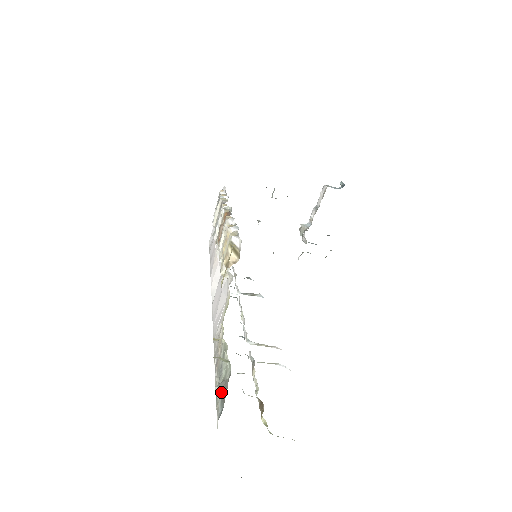
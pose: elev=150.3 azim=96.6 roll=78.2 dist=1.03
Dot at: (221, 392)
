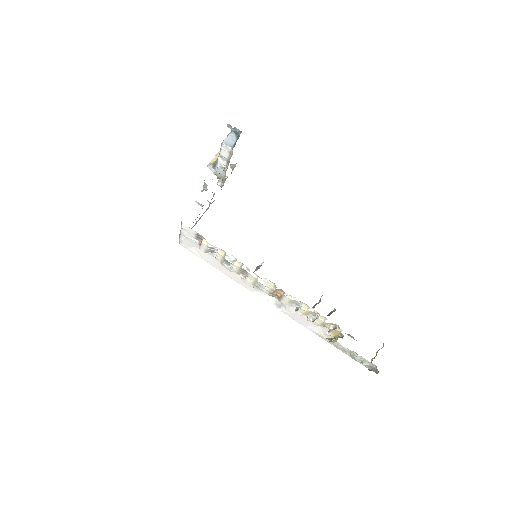
Dot at: (369, 366)
